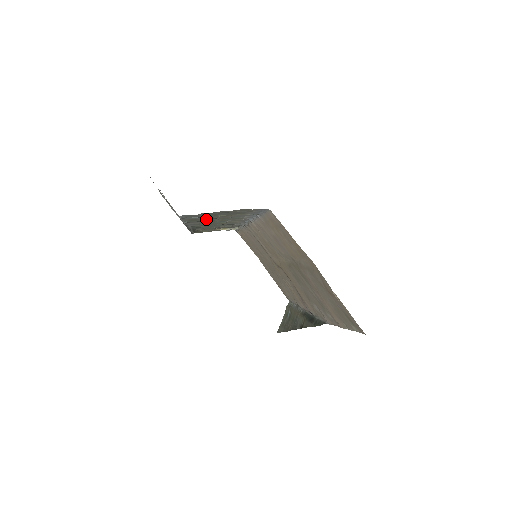
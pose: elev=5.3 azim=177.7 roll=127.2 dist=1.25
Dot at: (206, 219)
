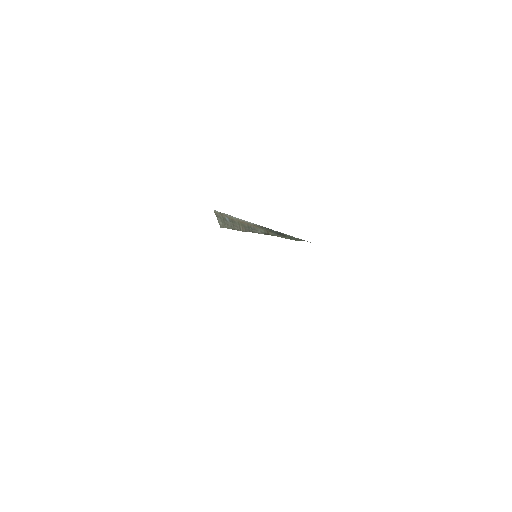
Dot at: occluded
